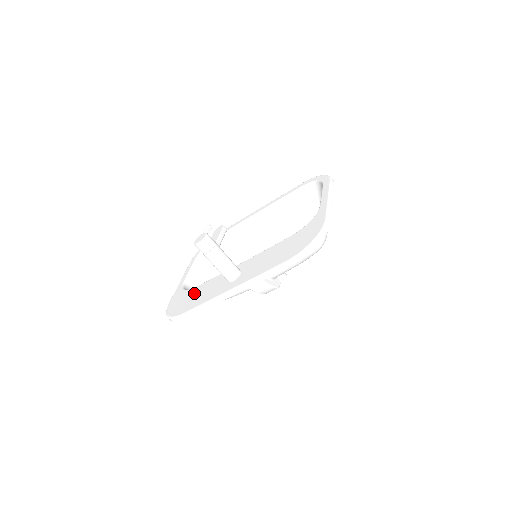
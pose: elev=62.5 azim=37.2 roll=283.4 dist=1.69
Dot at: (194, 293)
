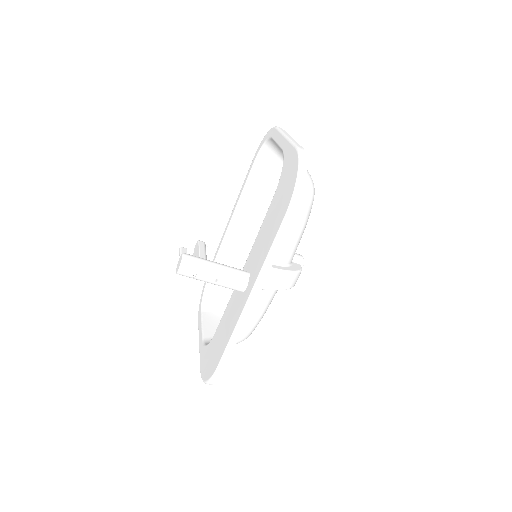
Dot at: (217, 337)
